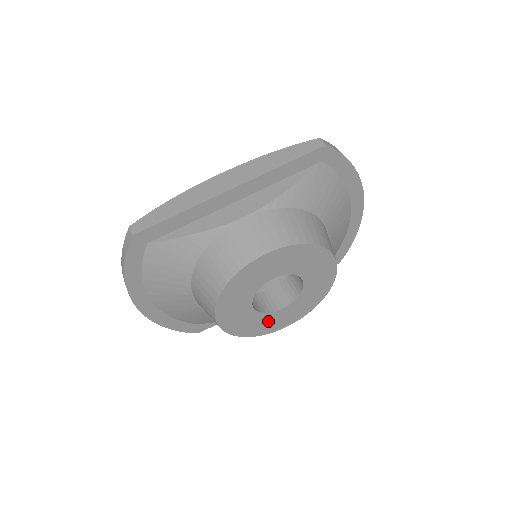
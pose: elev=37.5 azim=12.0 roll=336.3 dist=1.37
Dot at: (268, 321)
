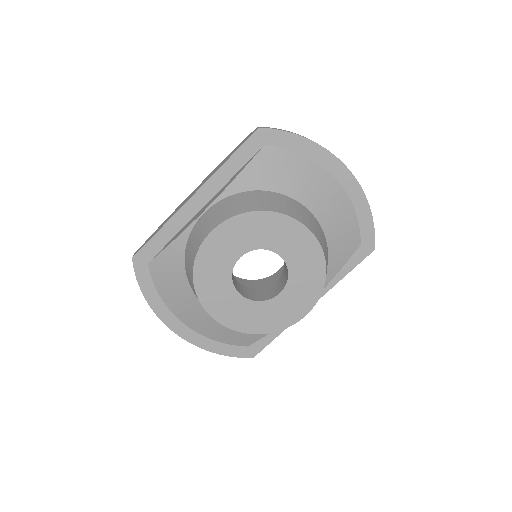
Dot at: (273, 312)
